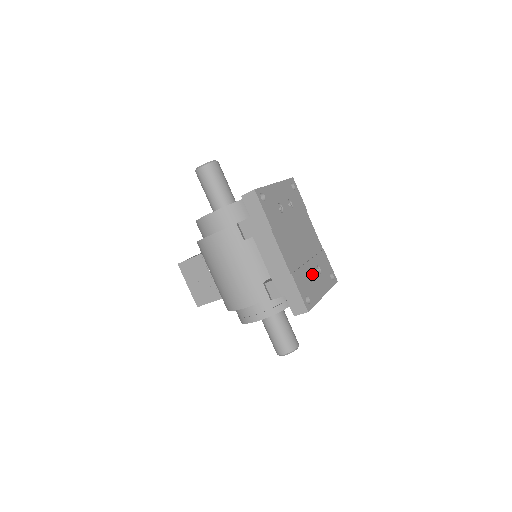
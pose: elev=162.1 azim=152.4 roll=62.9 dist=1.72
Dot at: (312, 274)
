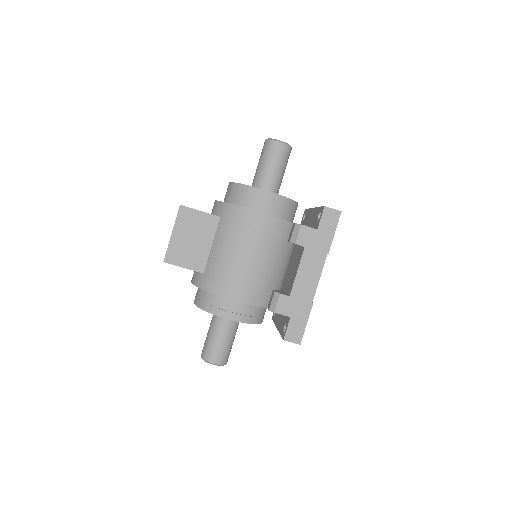
Dot at: occluded
